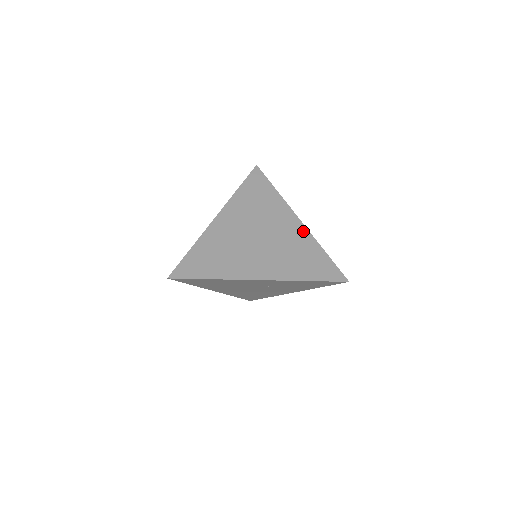
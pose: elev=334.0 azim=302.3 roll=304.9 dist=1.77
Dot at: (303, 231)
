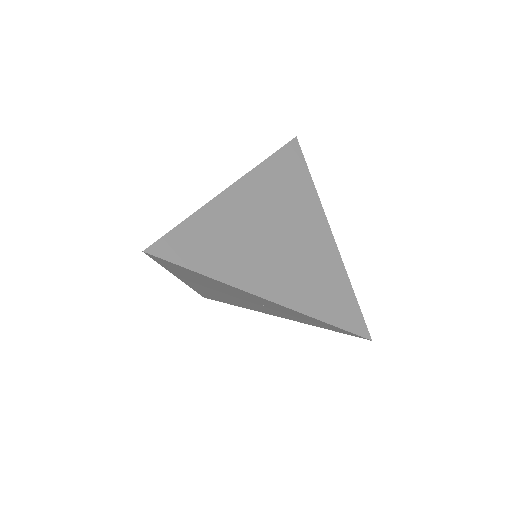
Dot at: (333, 251)
